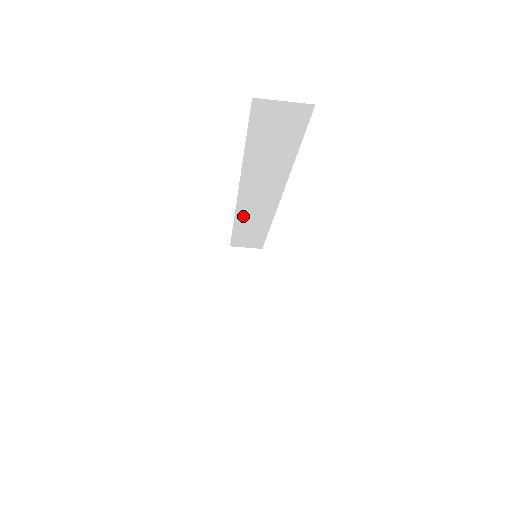
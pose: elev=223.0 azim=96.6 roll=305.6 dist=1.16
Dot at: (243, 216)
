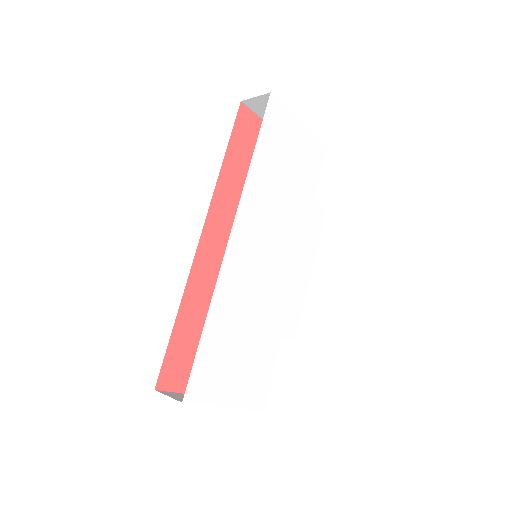
Dot at: occluded
